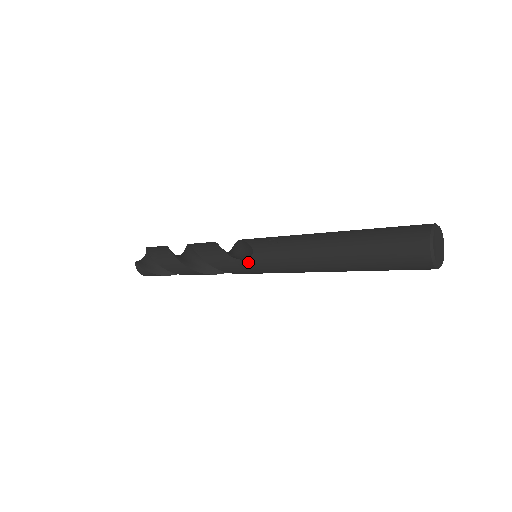
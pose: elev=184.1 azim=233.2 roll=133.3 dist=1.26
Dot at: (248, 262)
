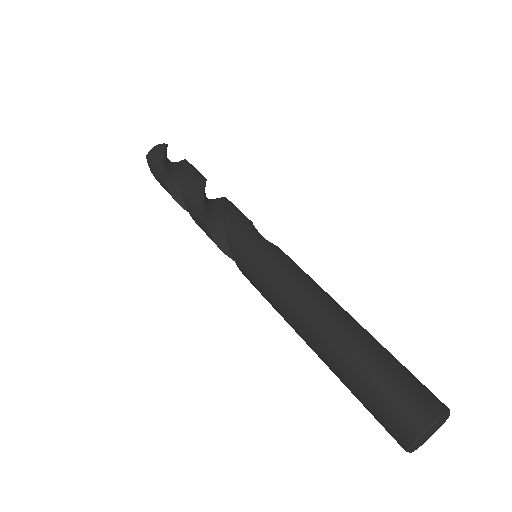
Dot at: occluded
